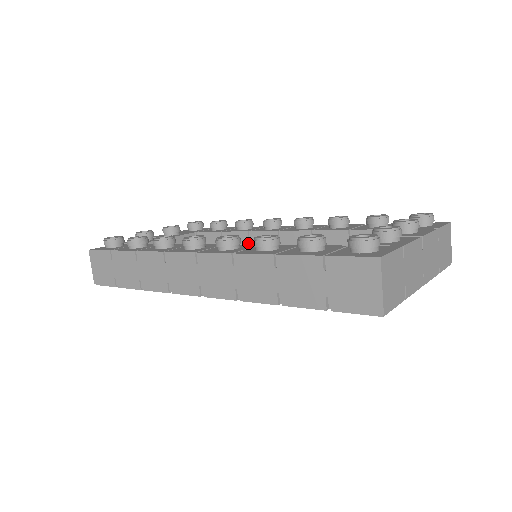
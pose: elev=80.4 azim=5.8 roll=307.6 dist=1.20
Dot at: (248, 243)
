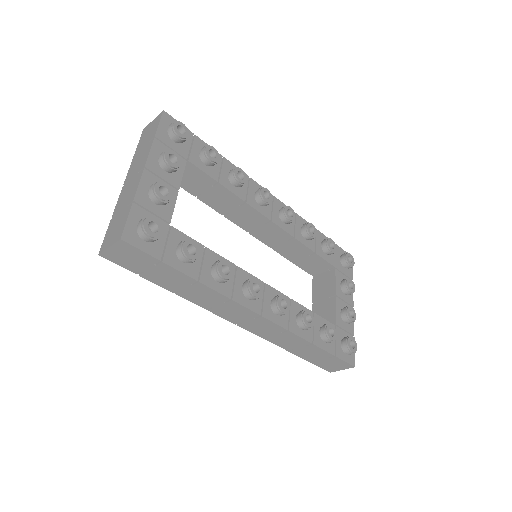
Dot at: (237, 207)
